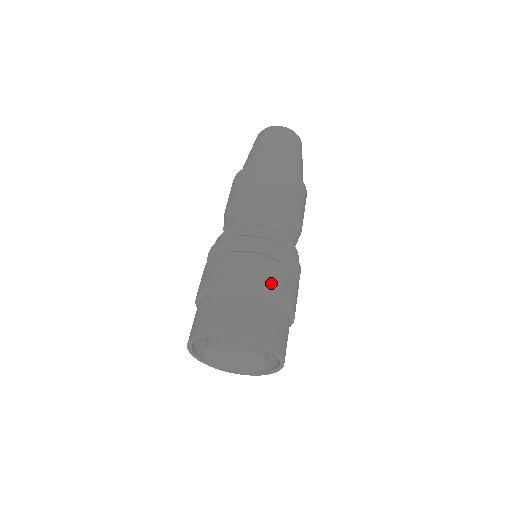
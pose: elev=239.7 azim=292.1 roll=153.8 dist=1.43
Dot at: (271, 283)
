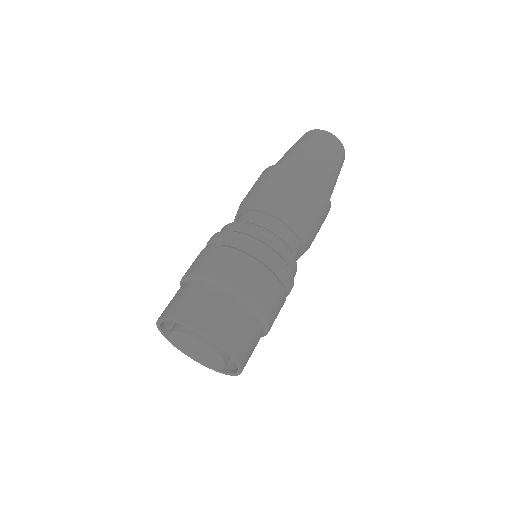
Dot at: (246, 284)
